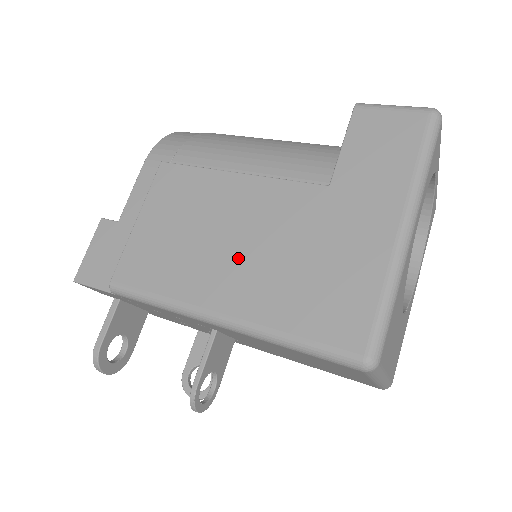
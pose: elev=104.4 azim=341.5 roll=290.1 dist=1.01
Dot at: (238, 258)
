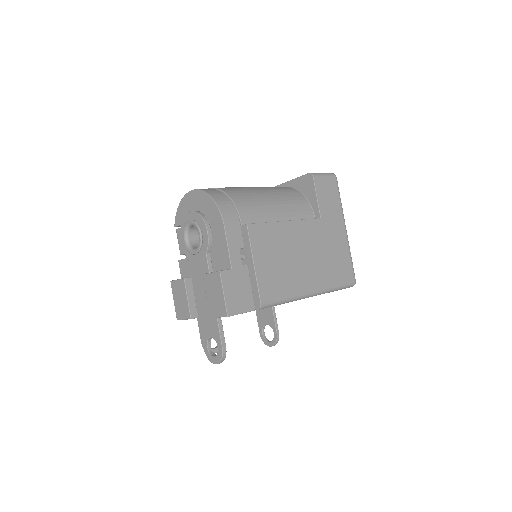
Dot at: (307, 264)
